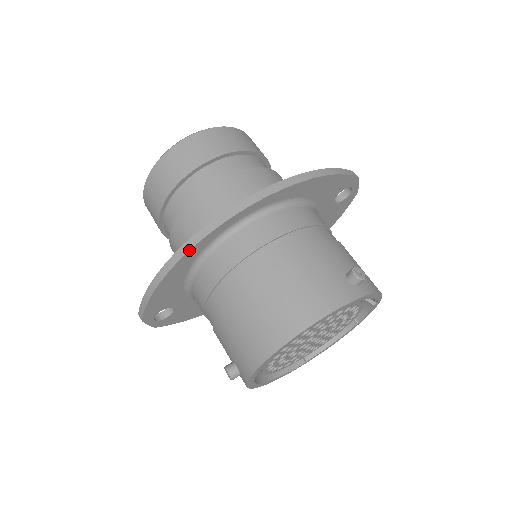
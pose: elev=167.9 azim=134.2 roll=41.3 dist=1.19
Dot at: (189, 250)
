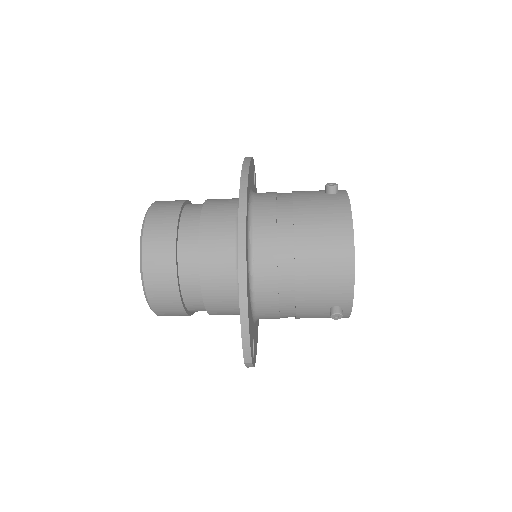
Dot at: (246, 270)
